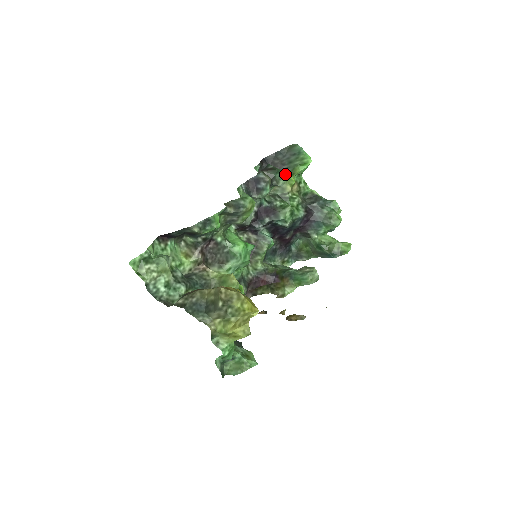
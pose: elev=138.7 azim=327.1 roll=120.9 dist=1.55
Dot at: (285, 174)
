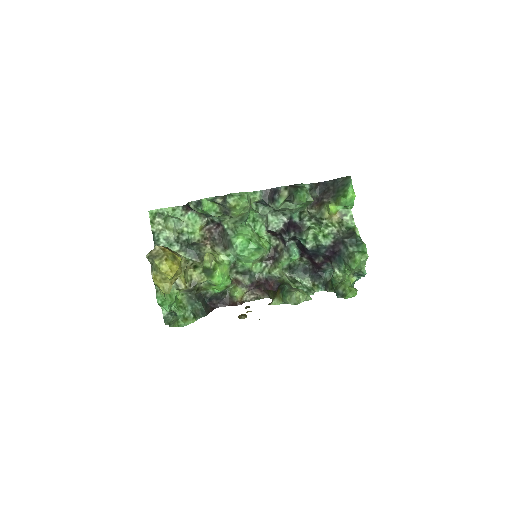
Dot at: (330, 201)
